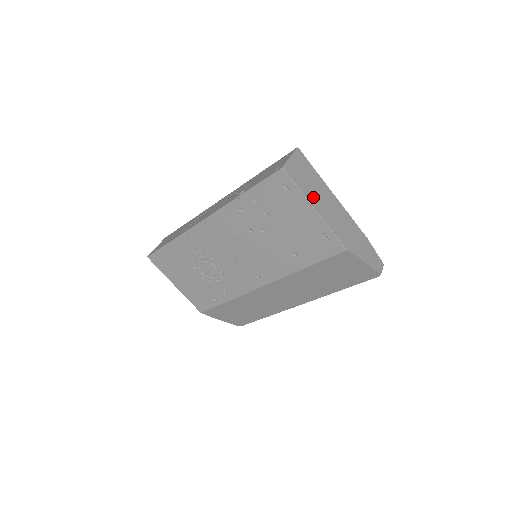
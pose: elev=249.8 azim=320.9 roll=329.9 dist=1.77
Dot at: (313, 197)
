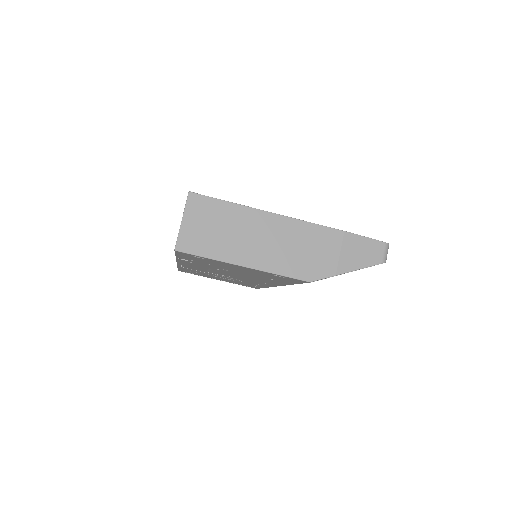
Dot at: (235, 250)
